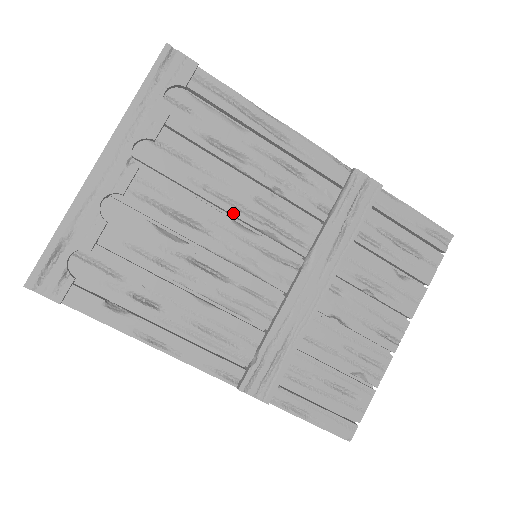
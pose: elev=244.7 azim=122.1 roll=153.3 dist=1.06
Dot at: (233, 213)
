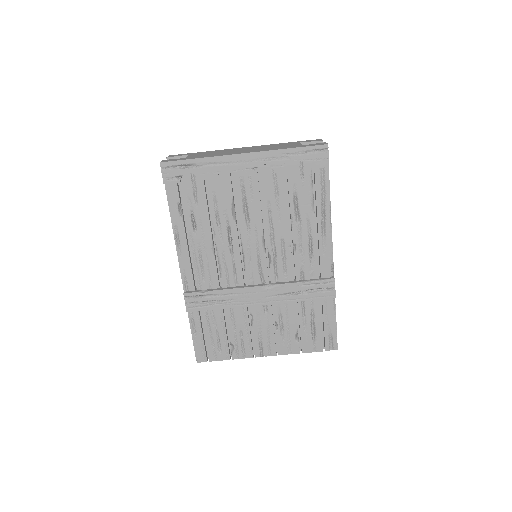
Dot at: (267, 233)
